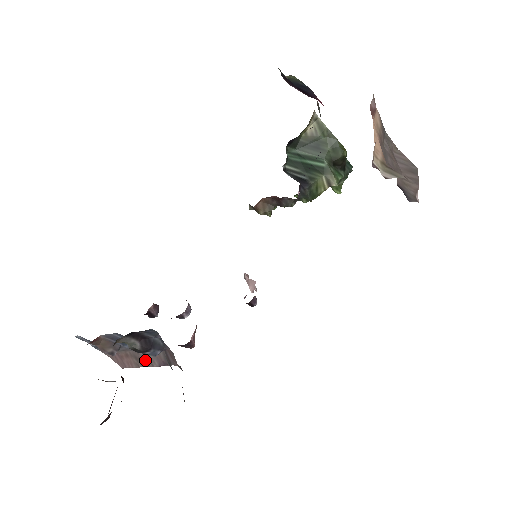
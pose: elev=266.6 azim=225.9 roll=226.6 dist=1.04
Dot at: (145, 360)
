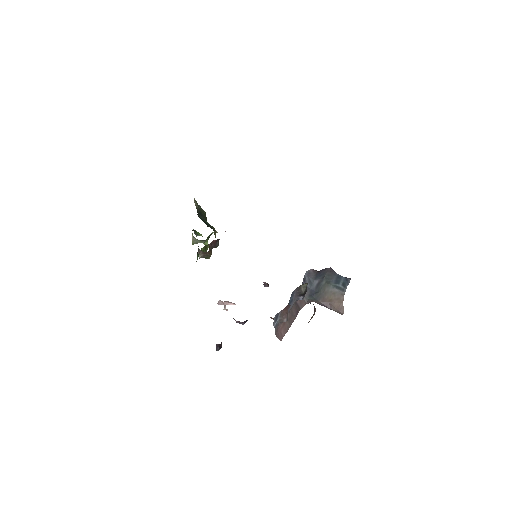
Dot at: (292, 317)
